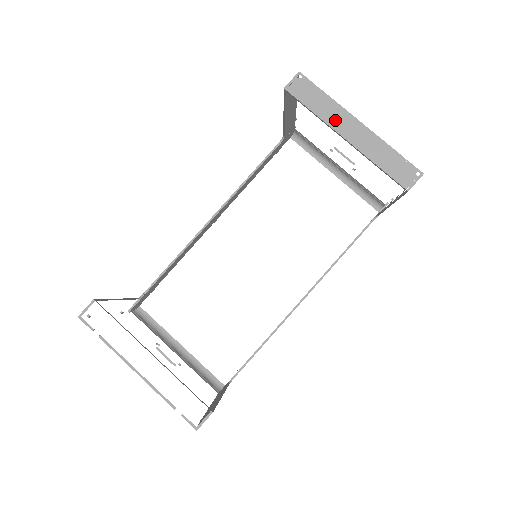
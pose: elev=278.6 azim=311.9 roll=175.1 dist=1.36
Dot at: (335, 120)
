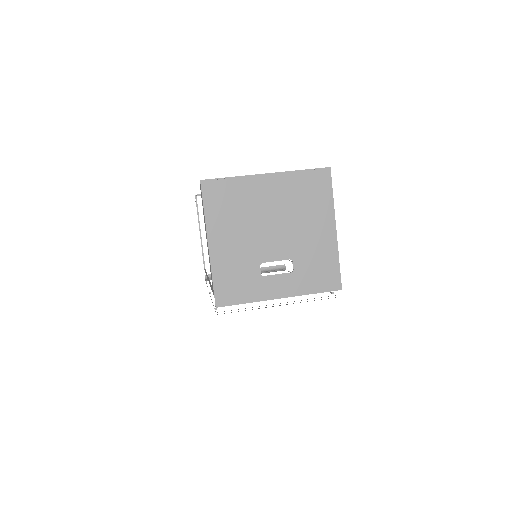
Dot at: occluded
